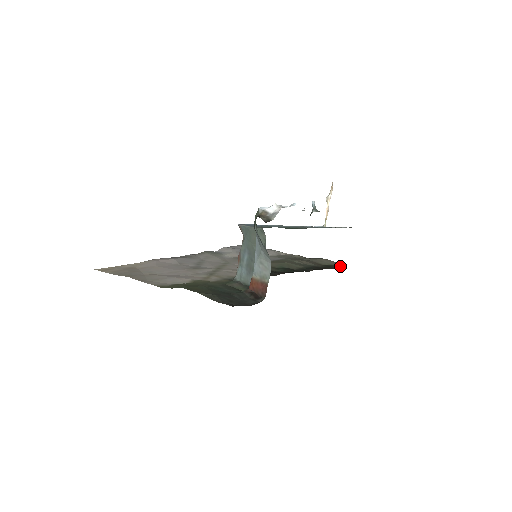
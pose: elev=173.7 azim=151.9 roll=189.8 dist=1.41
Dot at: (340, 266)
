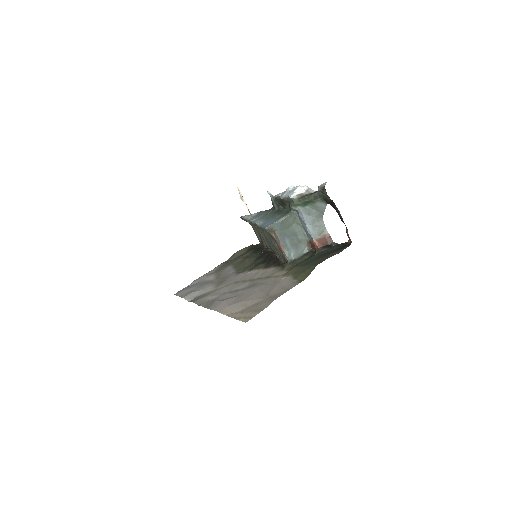
Dot at: (251, 246)
